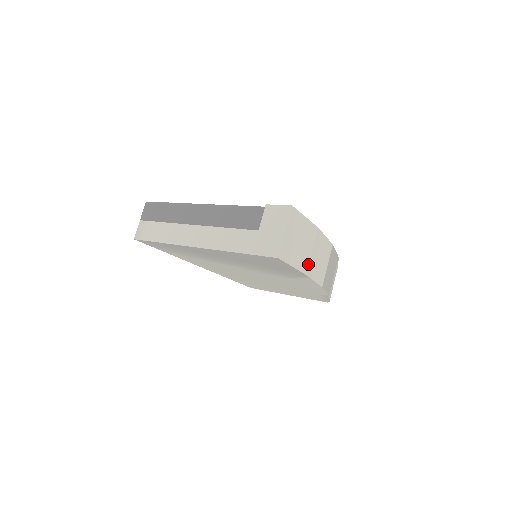
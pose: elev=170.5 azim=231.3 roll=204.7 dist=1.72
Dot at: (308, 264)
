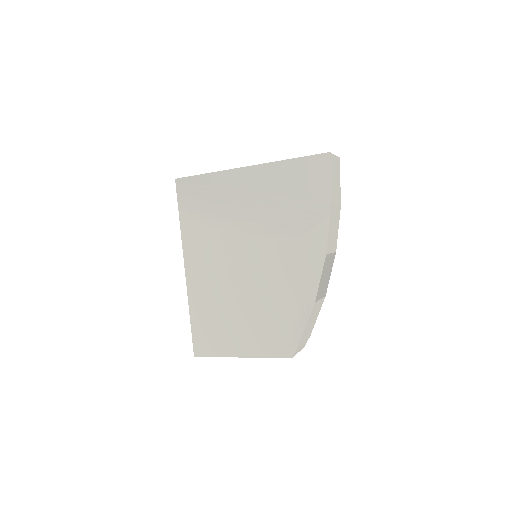
Dot at: (333, 204)
